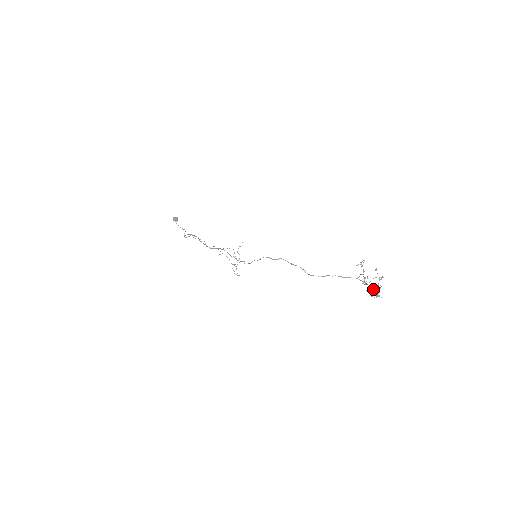
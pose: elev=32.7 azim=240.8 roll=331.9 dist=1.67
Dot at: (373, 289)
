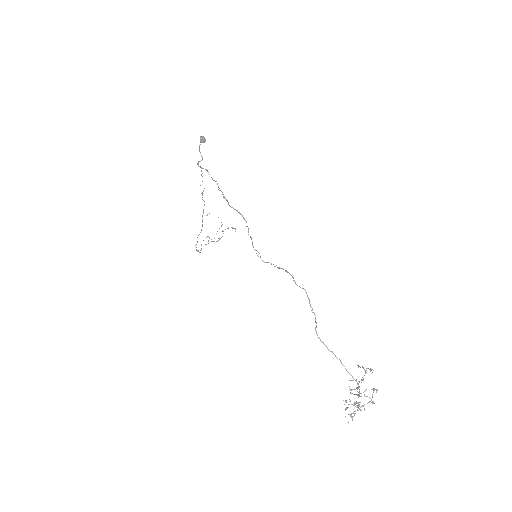
Dot at: (354, 405)
